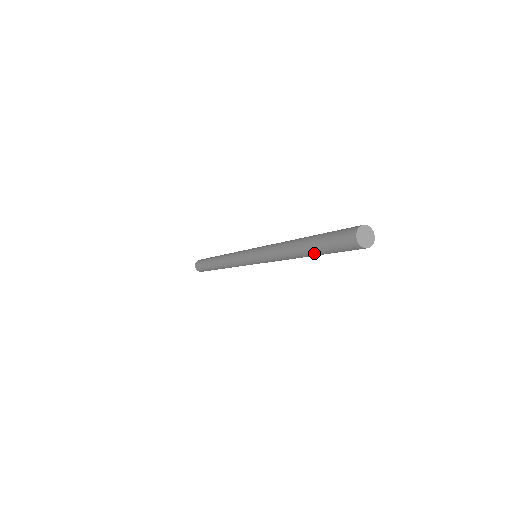
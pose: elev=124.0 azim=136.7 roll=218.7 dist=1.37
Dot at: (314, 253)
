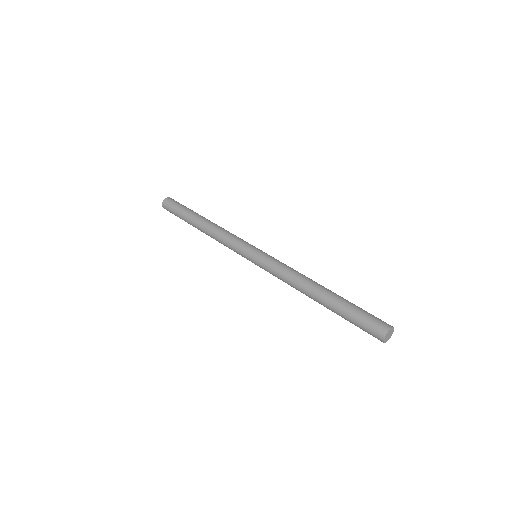
Dot at: occluded
